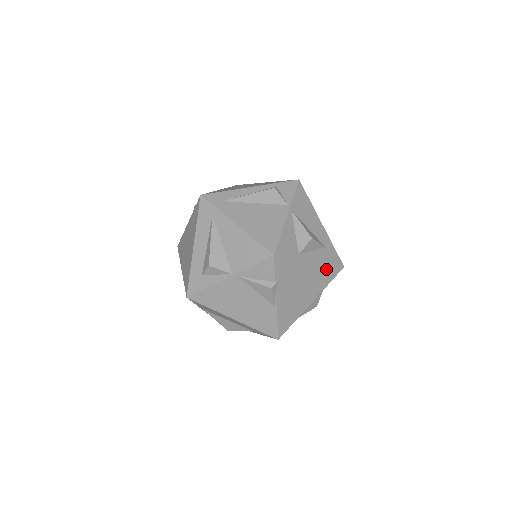
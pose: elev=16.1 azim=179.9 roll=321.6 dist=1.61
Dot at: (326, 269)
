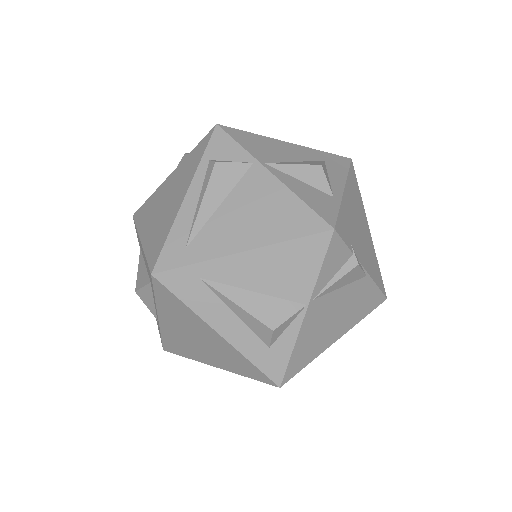
Dot at: (350, 180)
